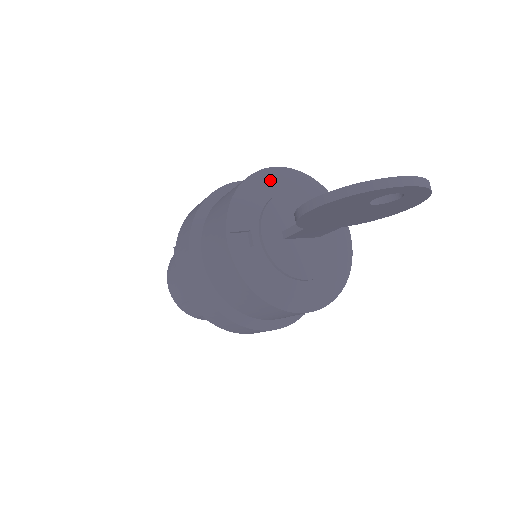
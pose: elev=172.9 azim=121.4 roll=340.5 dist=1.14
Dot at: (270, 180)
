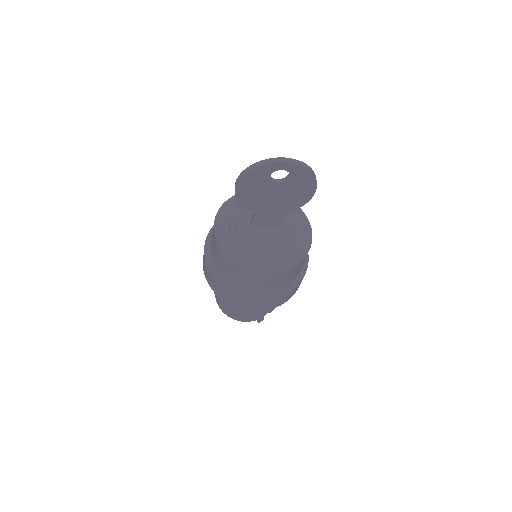
Dot at: occluded
